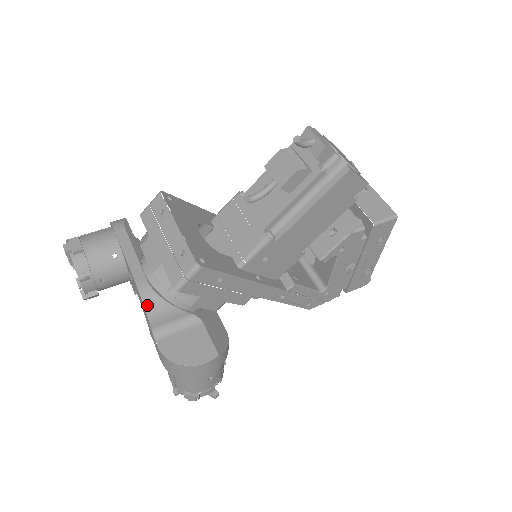
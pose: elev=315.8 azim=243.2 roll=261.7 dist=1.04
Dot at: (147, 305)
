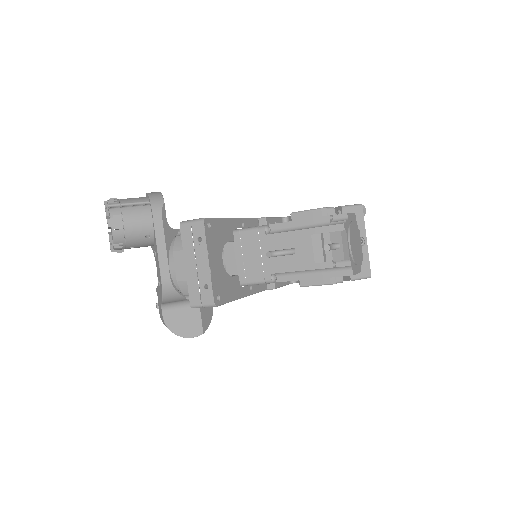
Dot at: (165, 294)
